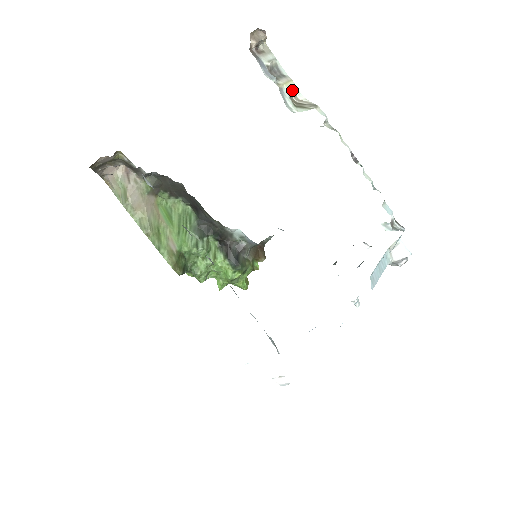
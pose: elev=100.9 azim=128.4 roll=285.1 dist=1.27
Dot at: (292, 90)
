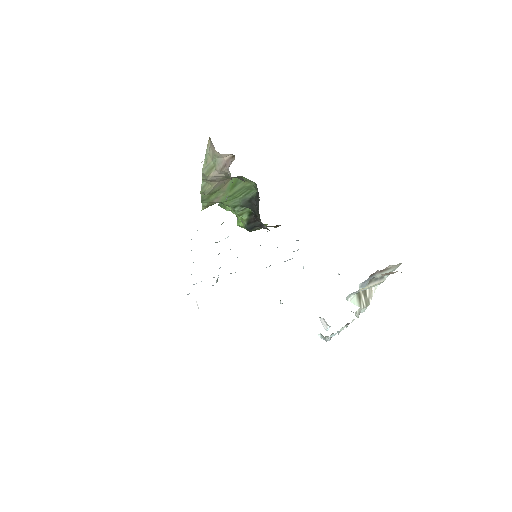
Dot at: (371, 287)
